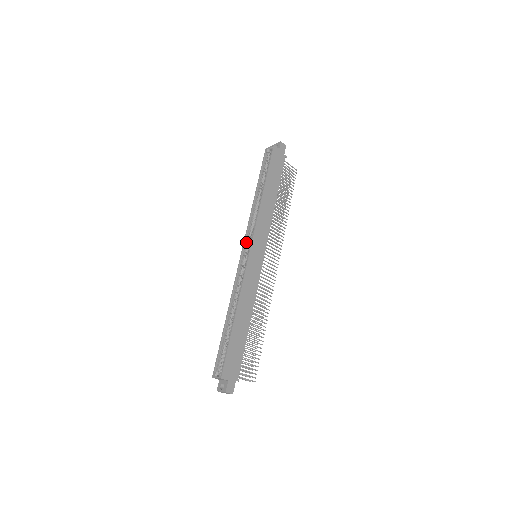
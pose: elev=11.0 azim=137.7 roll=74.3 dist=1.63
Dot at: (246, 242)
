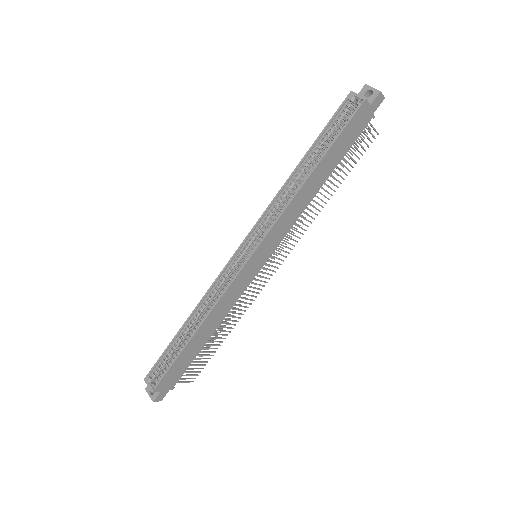
Dot at: (251, 237)
